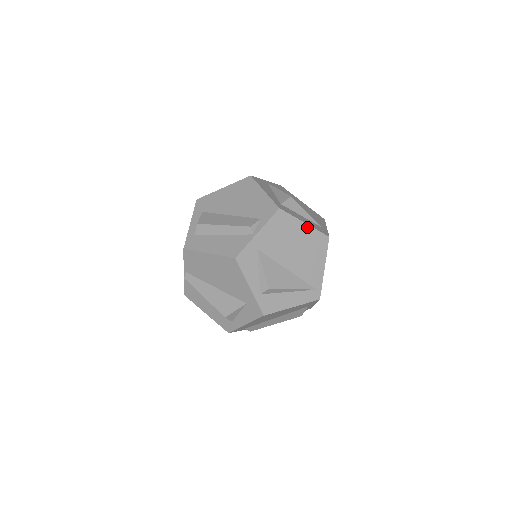
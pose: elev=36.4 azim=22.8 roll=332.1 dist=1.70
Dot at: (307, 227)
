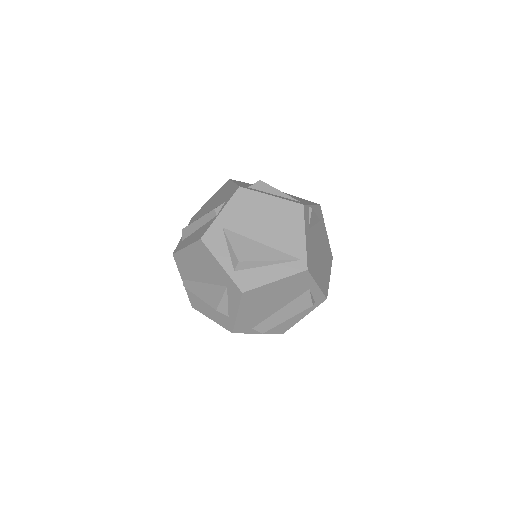
Dot at: (274, 199)
